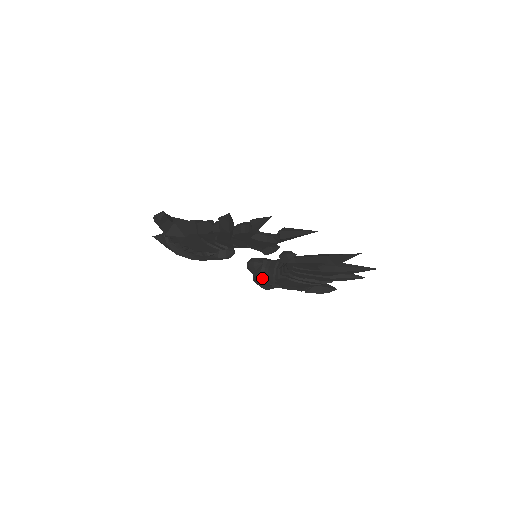
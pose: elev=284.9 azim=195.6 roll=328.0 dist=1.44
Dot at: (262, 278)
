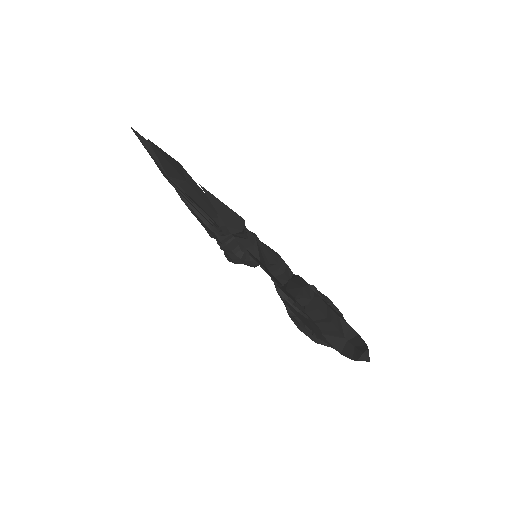
Dot at: occluded
